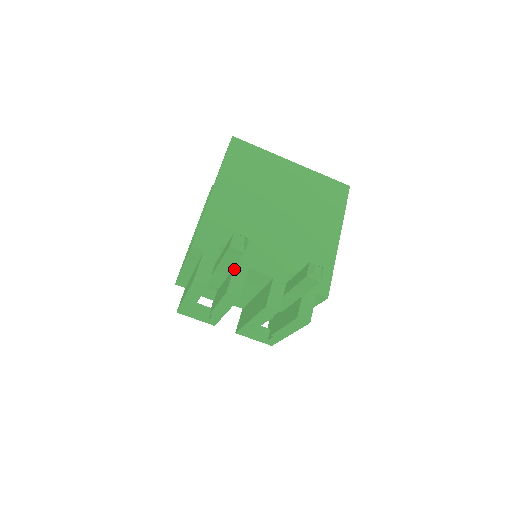
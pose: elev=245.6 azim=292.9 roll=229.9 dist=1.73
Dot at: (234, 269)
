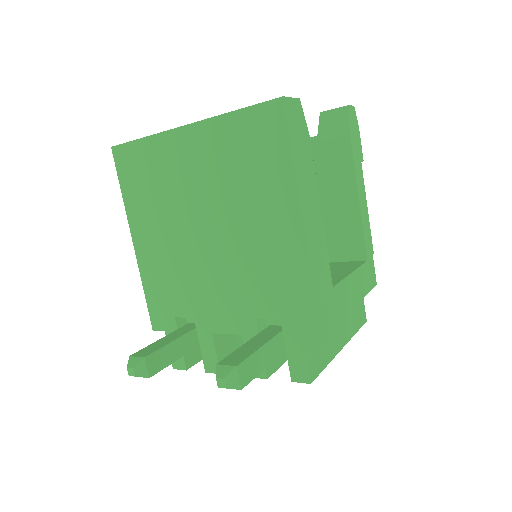
Dot at: (199, 341)
